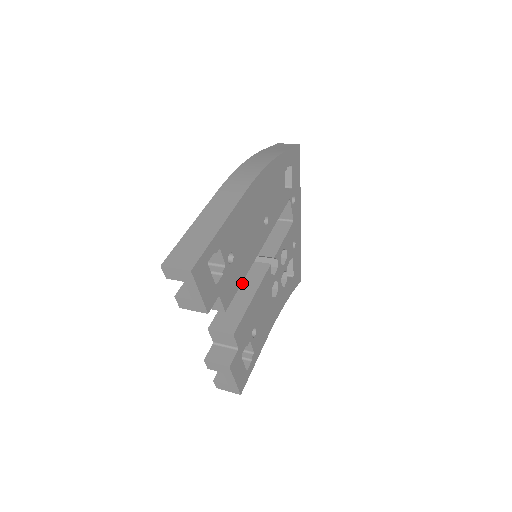
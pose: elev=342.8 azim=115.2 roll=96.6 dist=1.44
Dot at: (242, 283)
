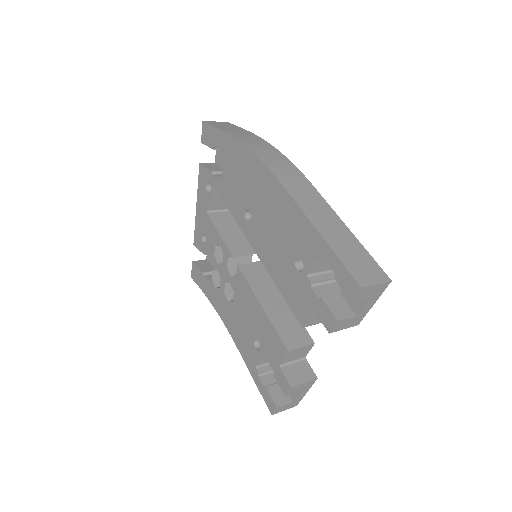
Dot at: (261, 290)
